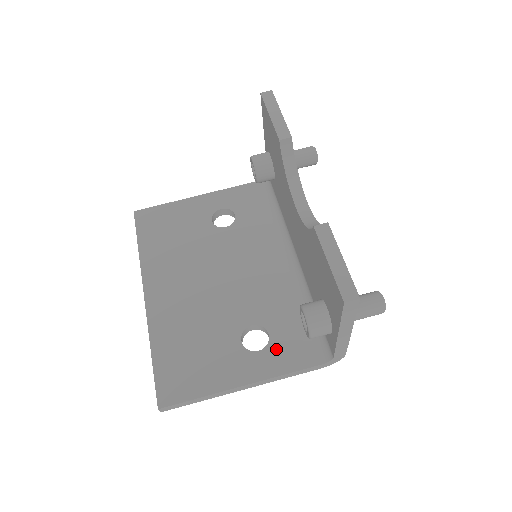
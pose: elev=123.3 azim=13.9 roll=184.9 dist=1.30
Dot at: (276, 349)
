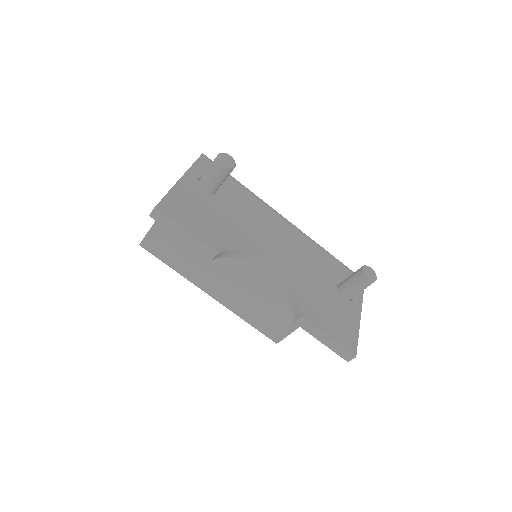
Dot at: occluded
